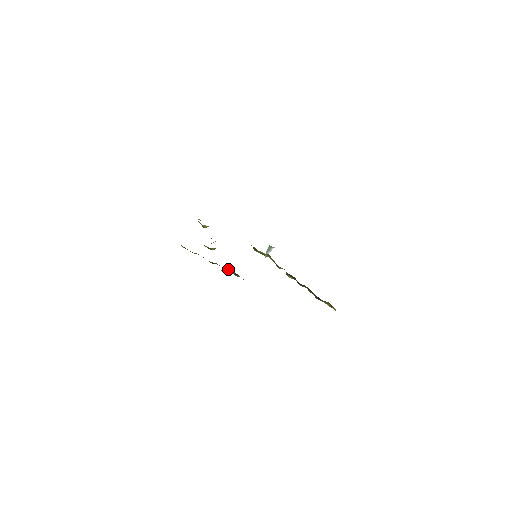
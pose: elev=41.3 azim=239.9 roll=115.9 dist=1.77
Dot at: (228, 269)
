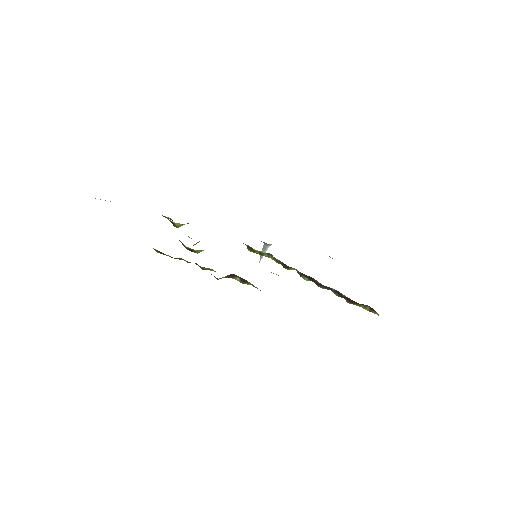
Dot at: (231, 275)
